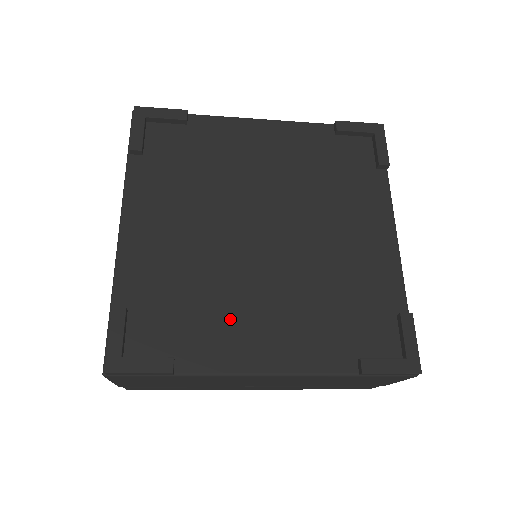
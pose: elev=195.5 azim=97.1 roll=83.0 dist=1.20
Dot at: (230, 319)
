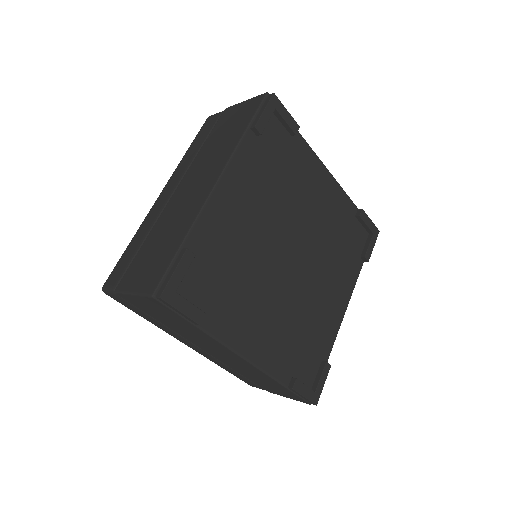
Dot at: (245, 306)
